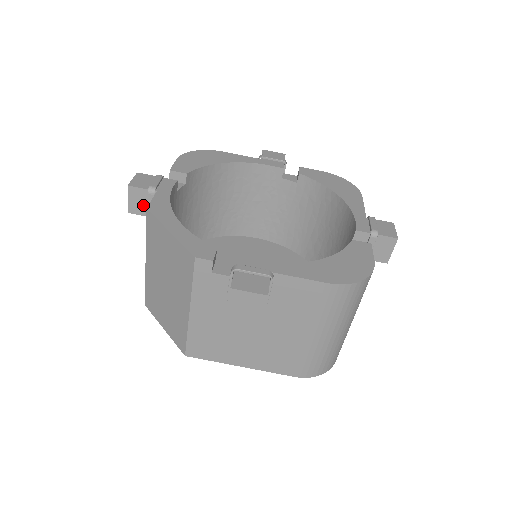
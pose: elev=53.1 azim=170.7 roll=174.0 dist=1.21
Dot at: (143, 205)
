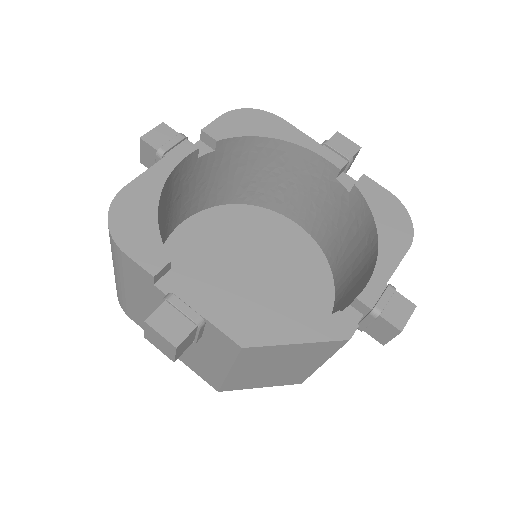
Dot at: (189, 341)
